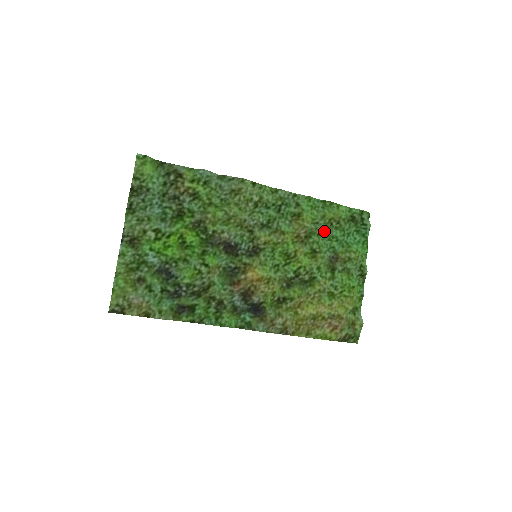
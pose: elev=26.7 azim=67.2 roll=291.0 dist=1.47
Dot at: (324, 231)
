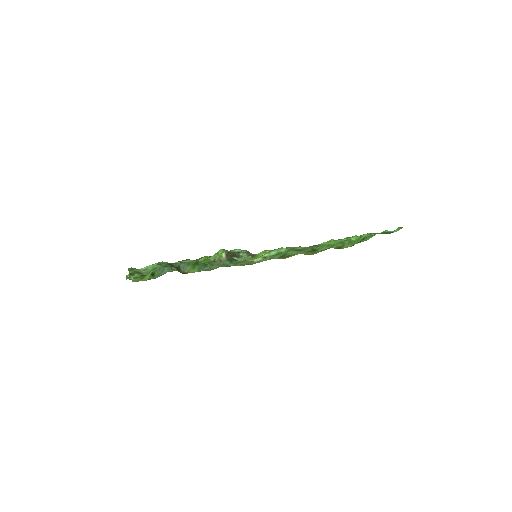
Dot at: occluded
